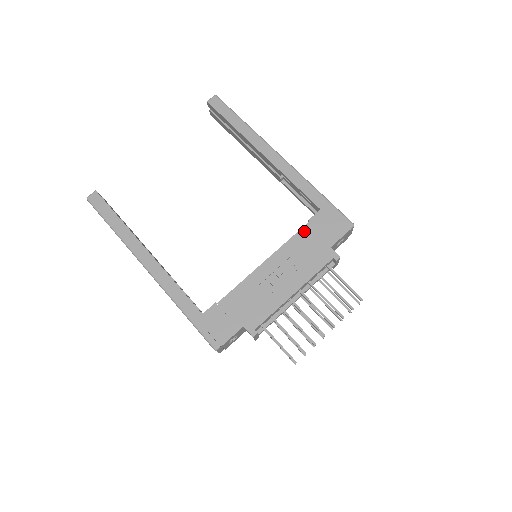
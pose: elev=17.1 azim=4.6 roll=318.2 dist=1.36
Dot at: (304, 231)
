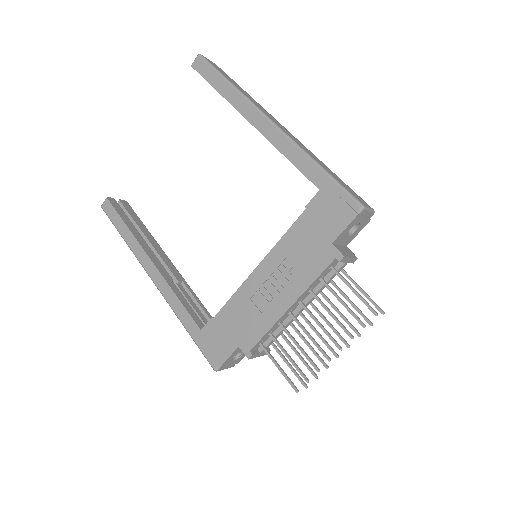
Dot at: (299, 223)
